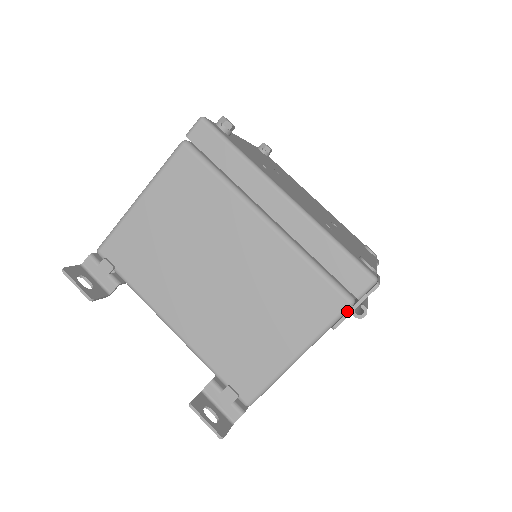
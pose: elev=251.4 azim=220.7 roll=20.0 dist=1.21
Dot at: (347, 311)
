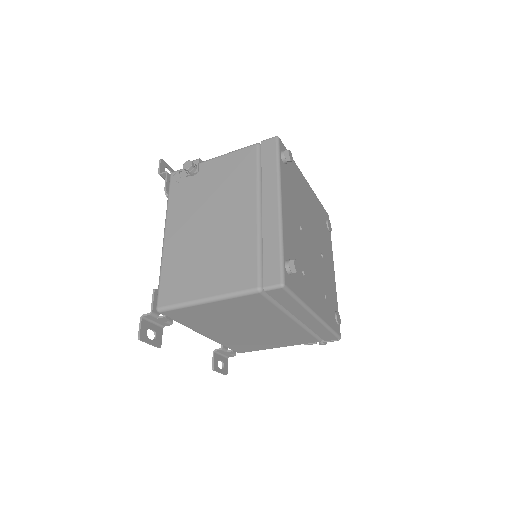
Dot at: occluded
